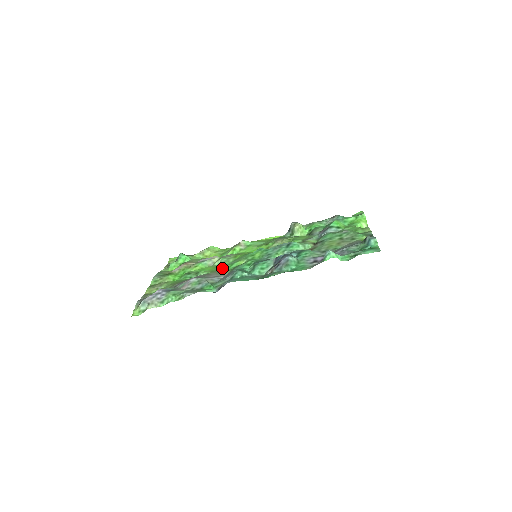
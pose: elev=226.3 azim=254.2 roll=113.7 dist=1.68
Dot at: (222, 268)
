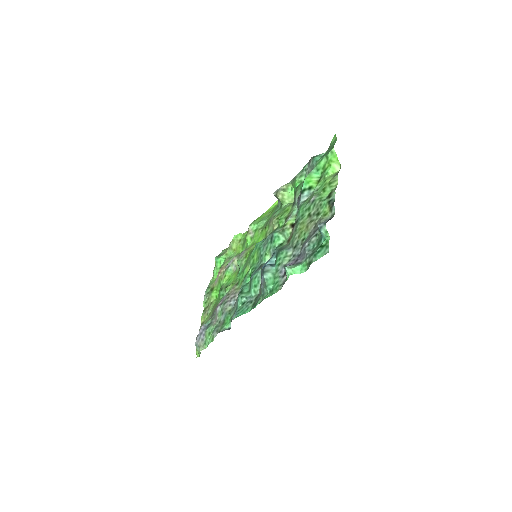
Dot at: (239, 278)
